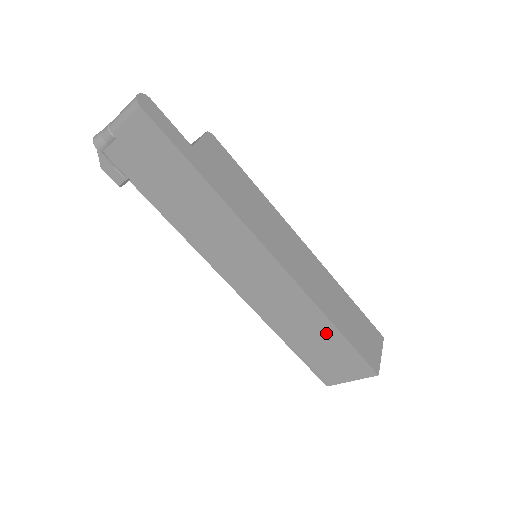
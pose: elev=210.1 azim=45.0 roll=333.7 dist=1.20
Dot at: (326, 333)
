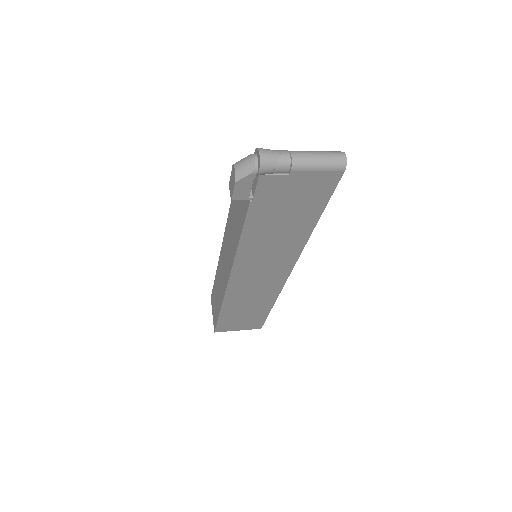
Dot at: (261, 310)
